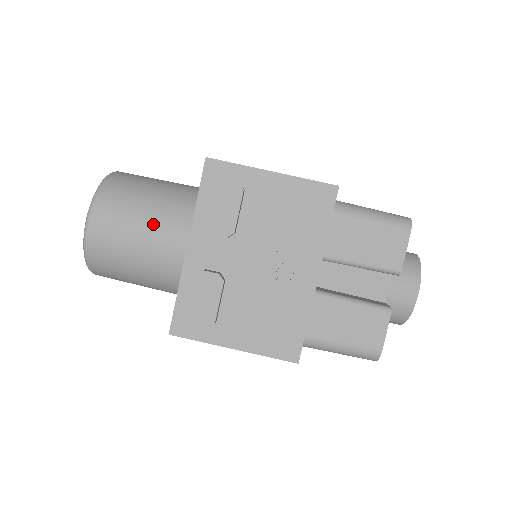
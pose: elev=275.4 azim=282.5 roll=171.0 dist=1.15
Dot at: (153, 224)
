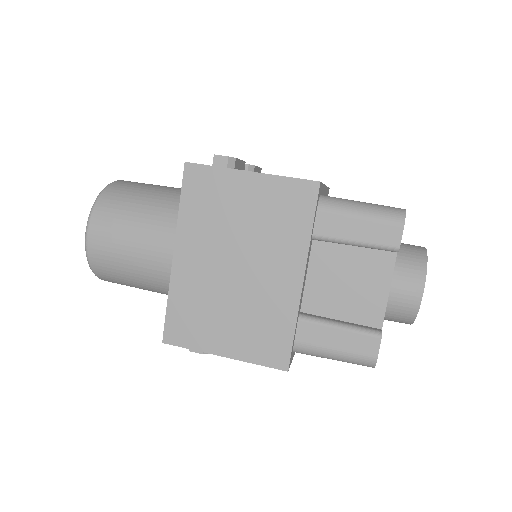
Dot at: occluded
